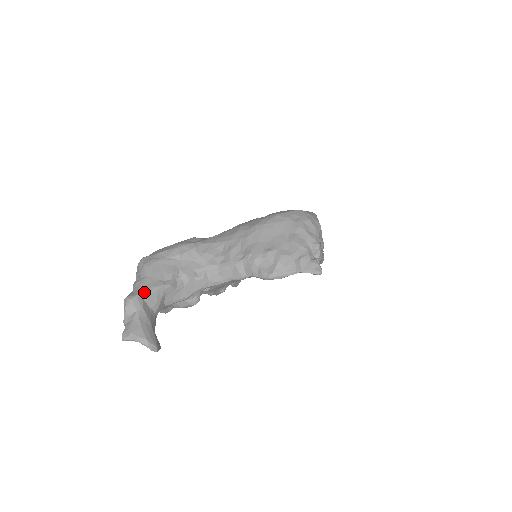
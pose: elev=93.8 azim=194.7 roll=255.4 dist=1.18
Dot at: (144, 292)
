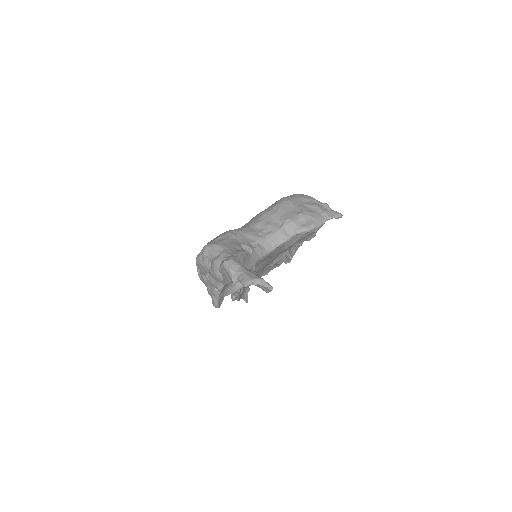
Dot at: (234, 256)
